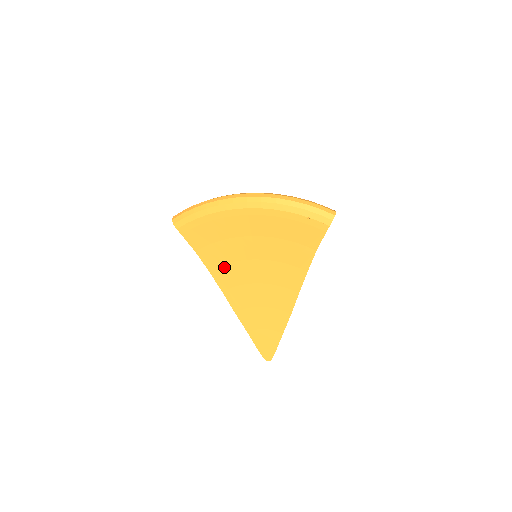
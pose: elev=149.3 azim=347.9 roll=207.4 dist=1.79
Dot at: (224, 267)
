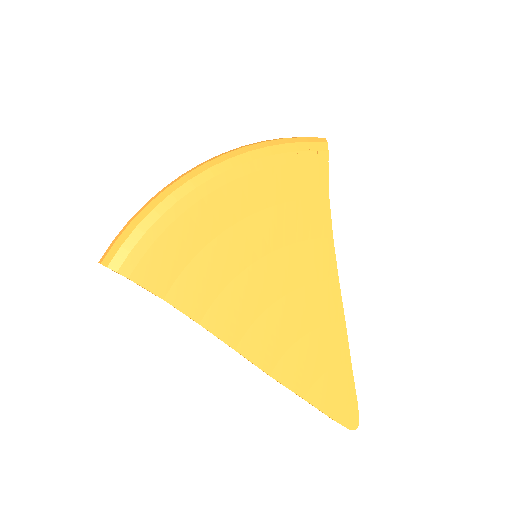
Dot at: (219, 301)
